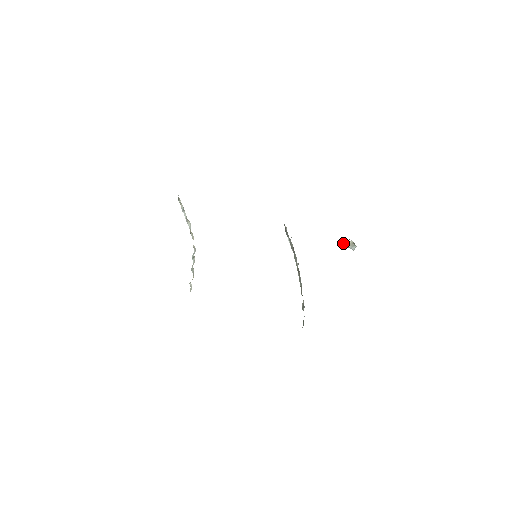
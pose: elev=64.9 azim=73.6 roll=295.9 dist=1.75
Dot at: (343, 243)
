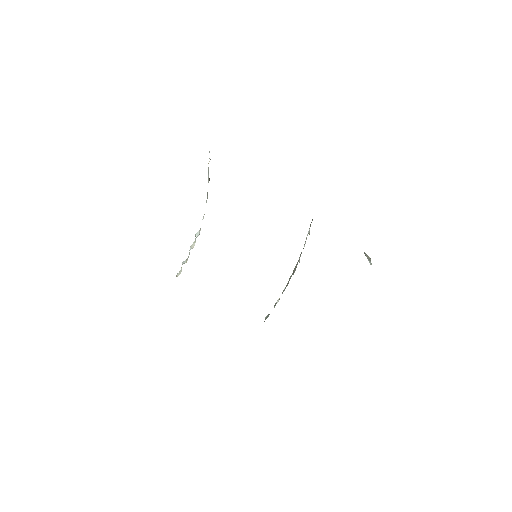
Dot at: (364, 252)
